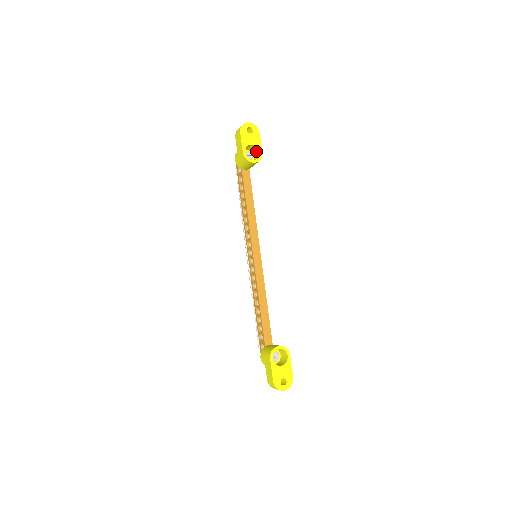
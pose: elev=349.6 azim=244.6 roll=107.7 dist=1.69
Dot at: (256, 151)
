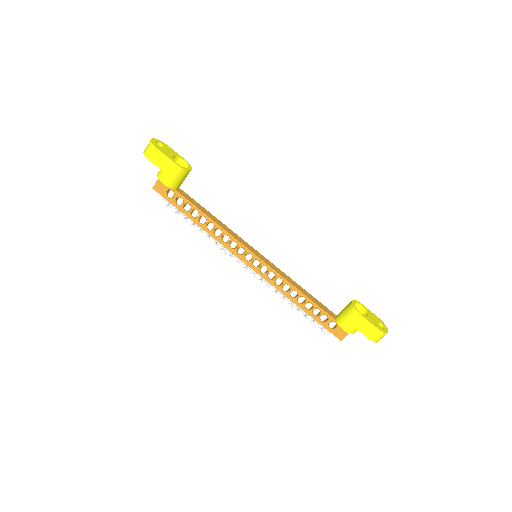
Dot at: occluded
